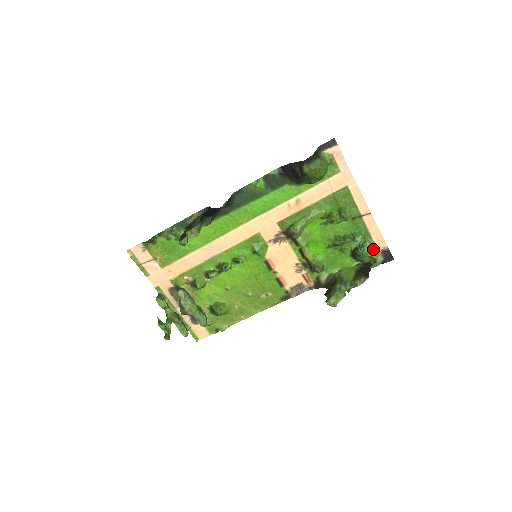
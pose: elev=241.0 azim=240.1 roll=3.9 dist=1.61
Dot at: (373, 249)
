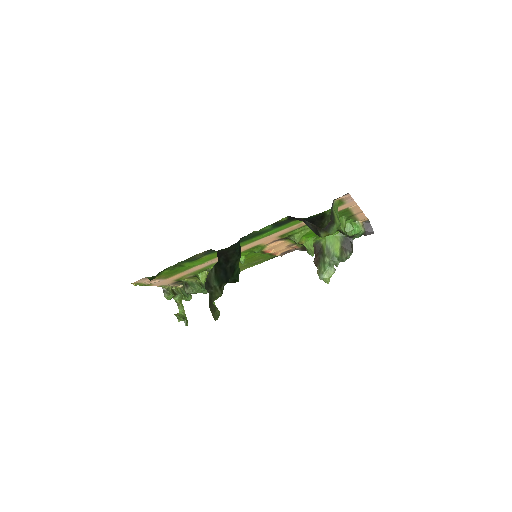
Dot at: (359, 231)
